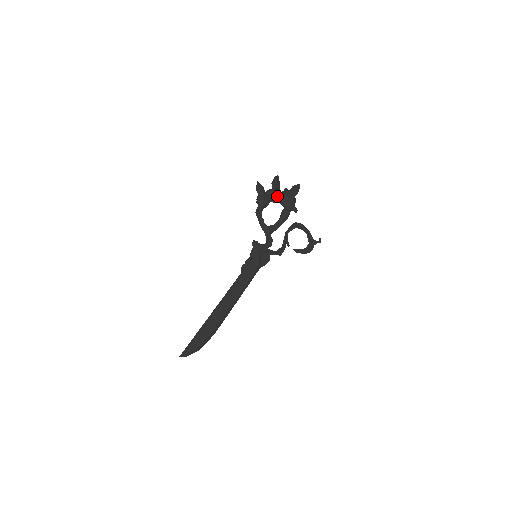
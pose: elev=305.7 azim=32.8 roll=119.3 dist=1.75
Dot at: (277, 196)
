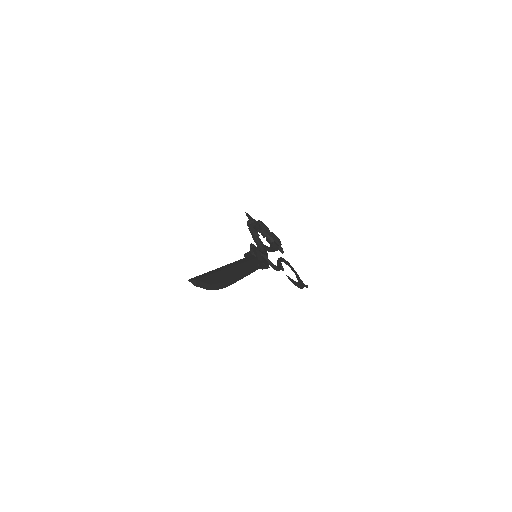
Dot at: (266, 229)
